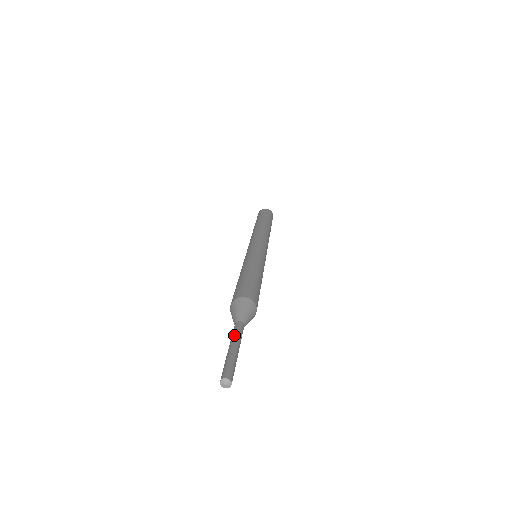
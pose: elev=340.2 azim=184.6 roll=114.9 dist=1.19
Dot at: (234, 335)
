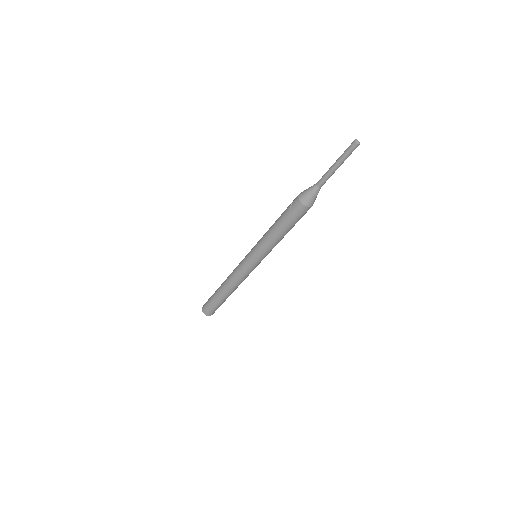
Dot at: (329, 171)
